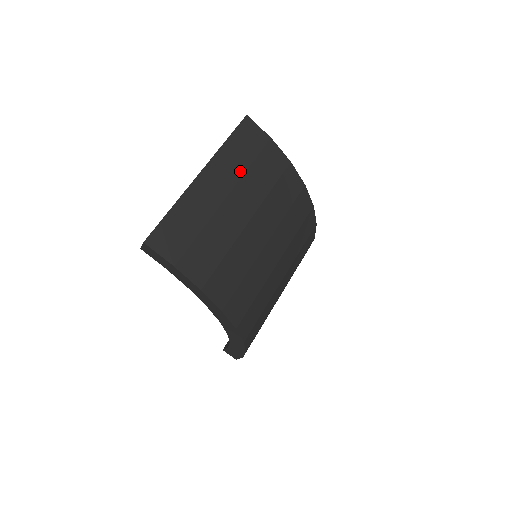
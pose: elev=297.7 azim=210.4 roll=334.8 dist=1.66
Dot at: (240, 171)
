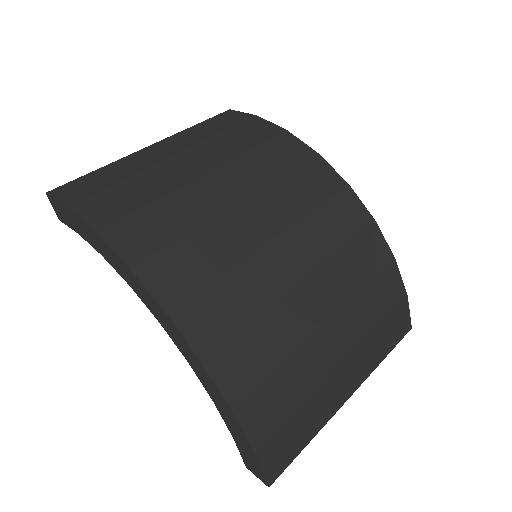
Dot at: (203, 138)
